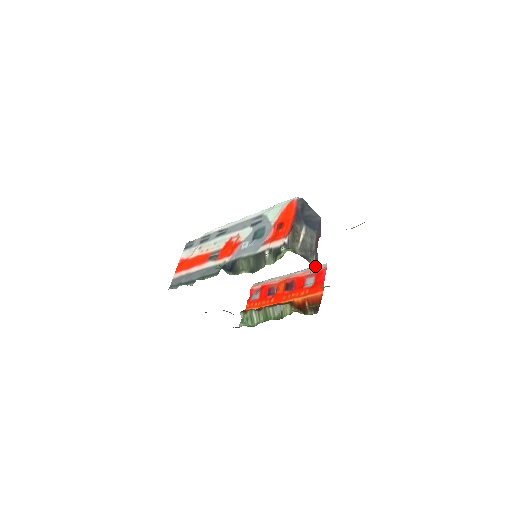
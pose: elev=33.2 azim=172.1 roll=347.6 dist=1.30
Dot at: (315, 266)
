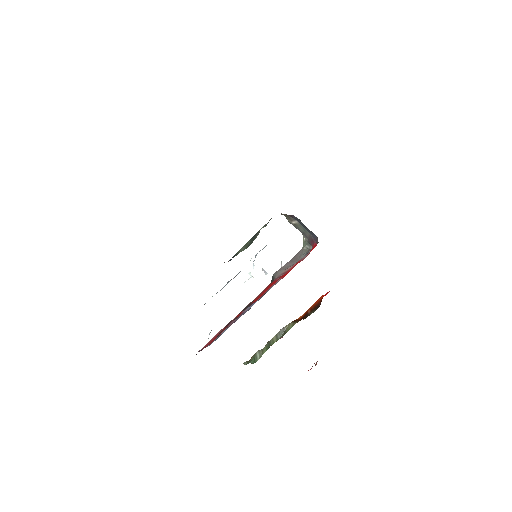
Dot at: occluded
